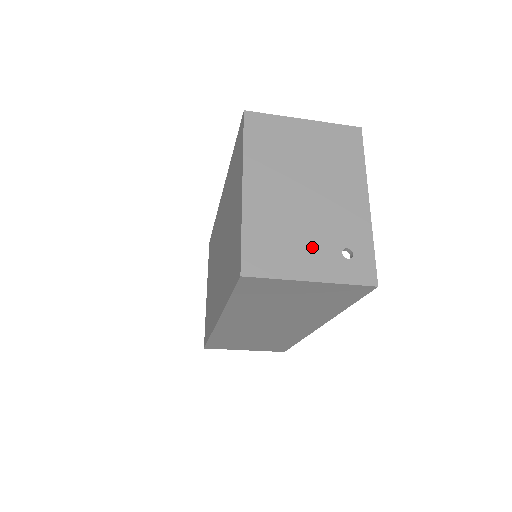
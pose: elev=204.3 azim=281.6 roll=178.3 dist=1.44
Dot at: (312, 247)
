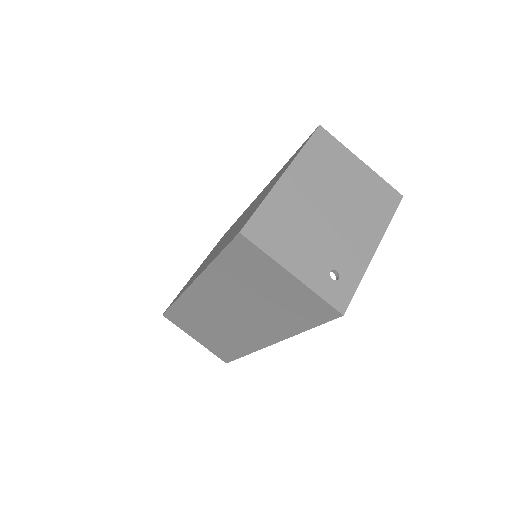
Dot at: (309, 251)
